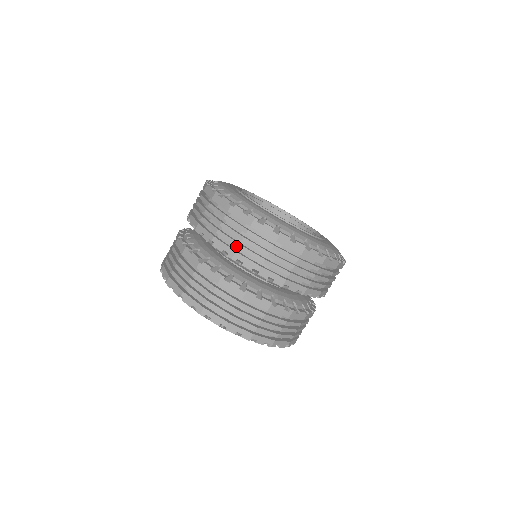
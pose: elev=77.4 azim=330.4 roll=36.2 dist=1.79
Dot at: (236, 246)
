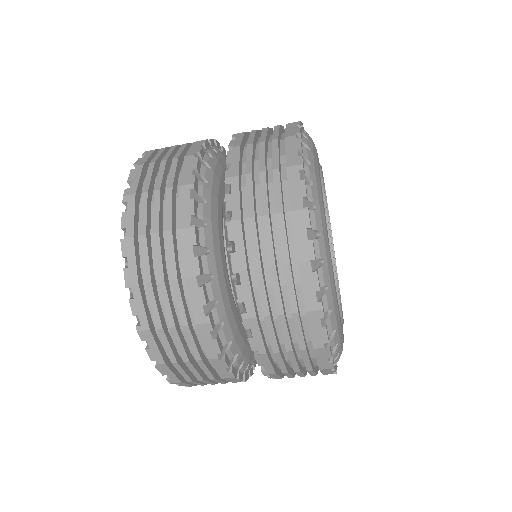
Dot at: (282, 372)
